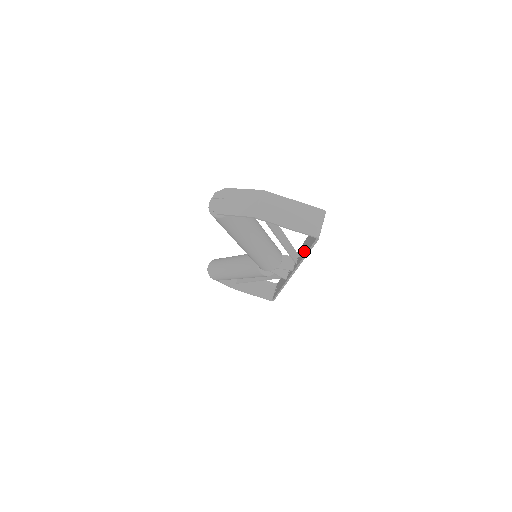
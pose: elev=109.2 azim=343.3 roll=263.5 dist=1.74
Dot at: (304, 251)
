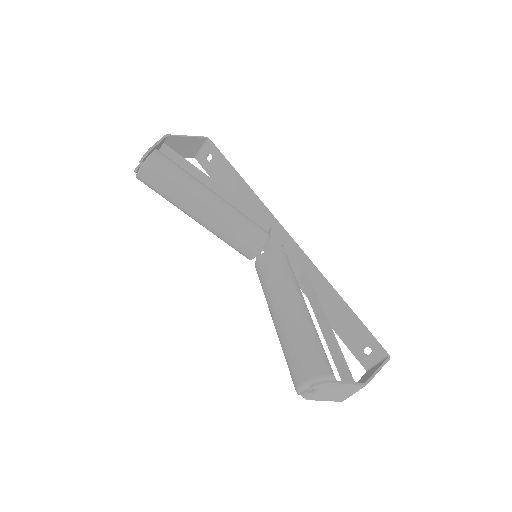
Dot at: (330, 315)
